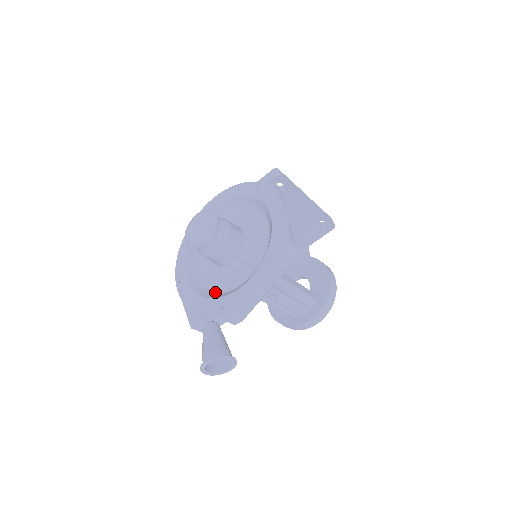
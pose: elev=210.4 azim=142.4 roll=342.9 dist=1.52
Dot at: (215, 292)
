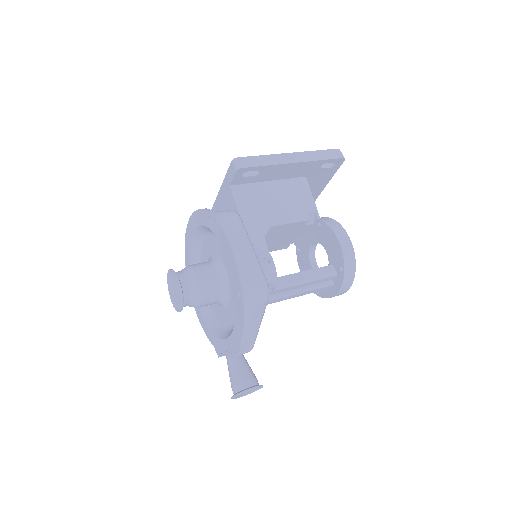
Dot at: (221, 326)
